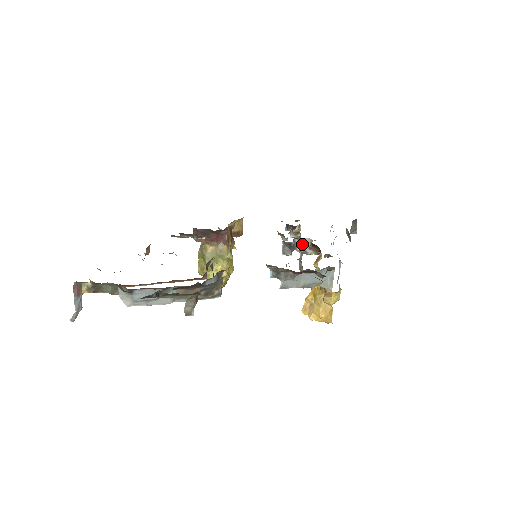
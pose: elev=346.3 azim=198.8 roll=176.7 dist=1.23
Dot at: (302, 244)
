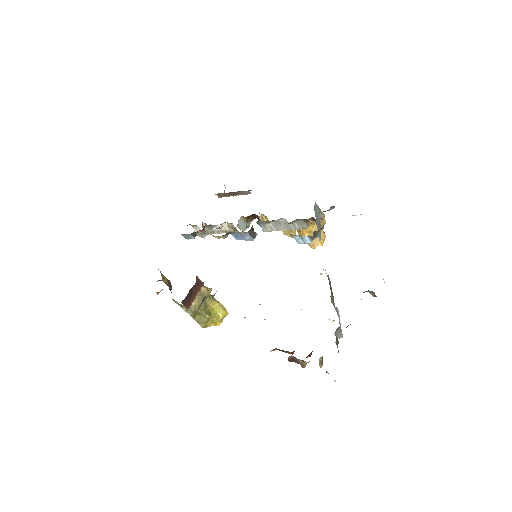
Dot at: (241, 225)
